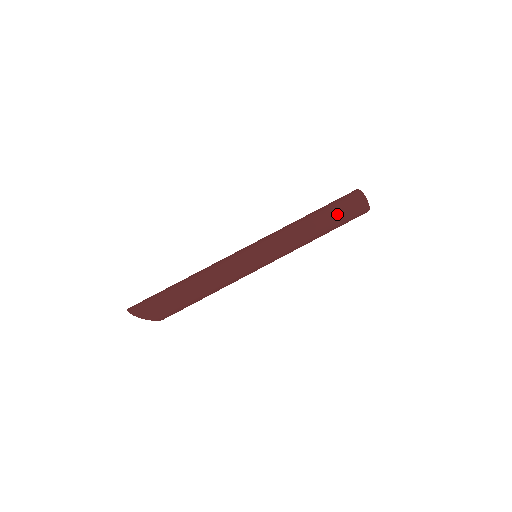
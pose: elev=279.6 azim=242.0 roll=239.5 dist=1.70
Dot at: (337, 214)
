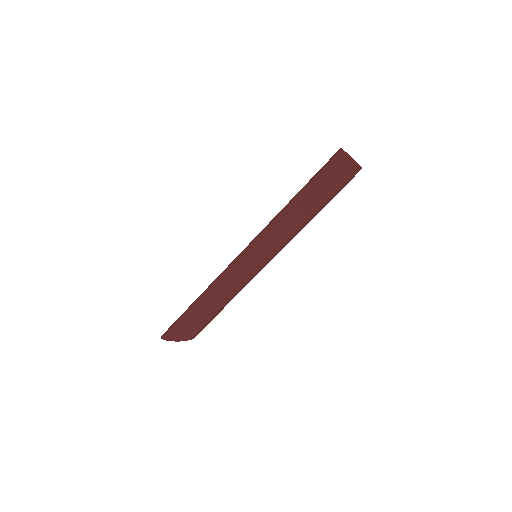
Dot at: (318, 183)
